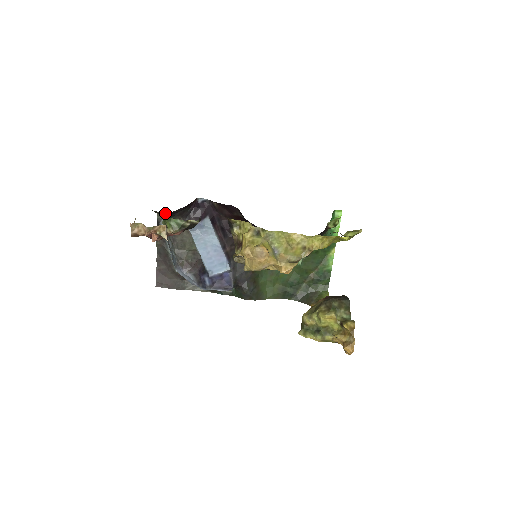
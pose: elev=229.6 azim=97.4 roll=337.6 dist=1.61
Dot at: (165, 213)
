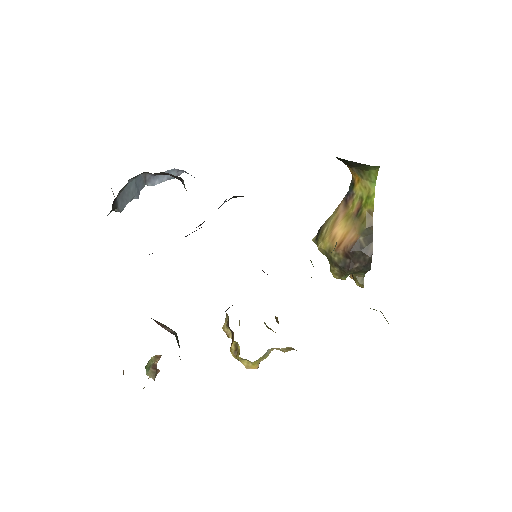
Dot at: occluded
